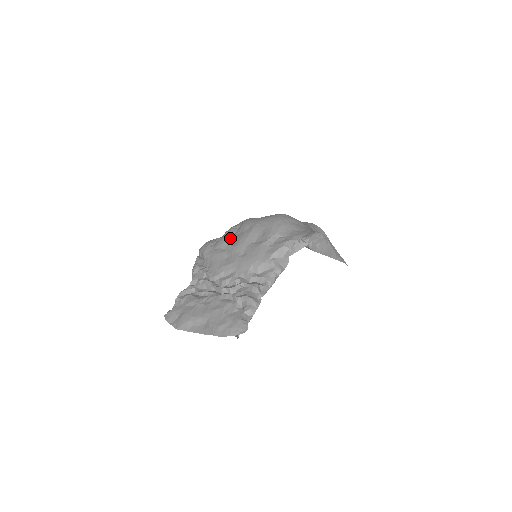
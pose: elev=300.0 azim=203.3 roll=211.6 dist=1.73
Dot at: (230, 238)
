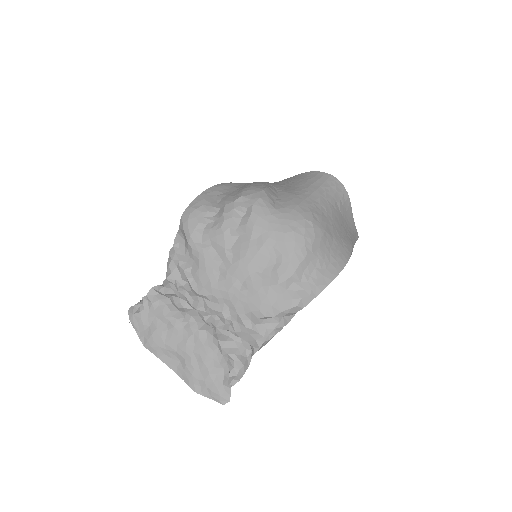
Dot at: (228, 240)
